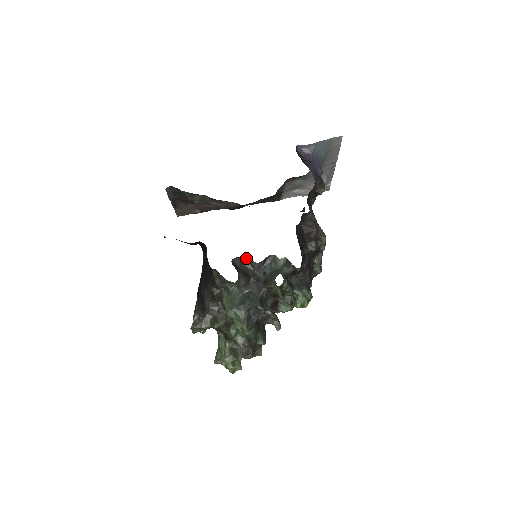
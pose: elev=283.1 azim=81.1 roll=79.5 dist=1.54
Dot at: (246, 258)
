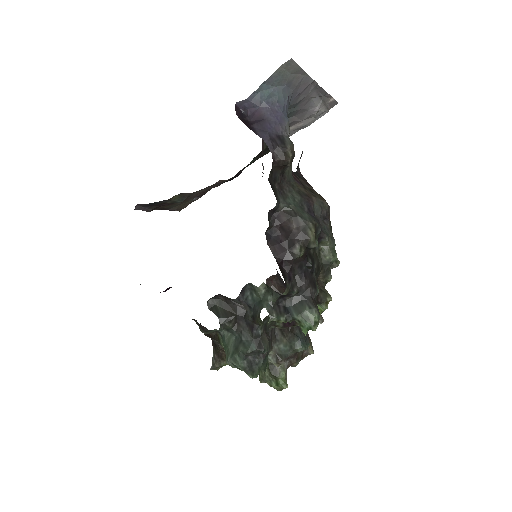
Dot at: (221, 295)
